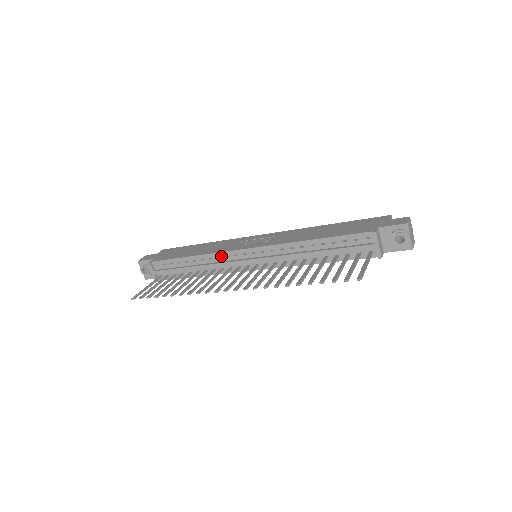
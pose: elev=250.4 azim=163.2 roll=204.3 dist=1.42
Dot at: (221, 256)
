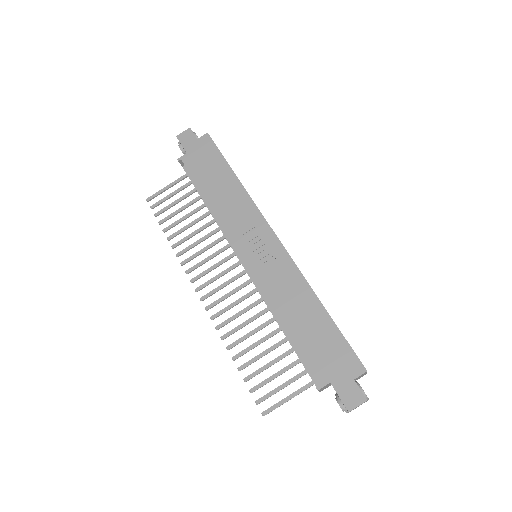
Dot at: (225, 231)
